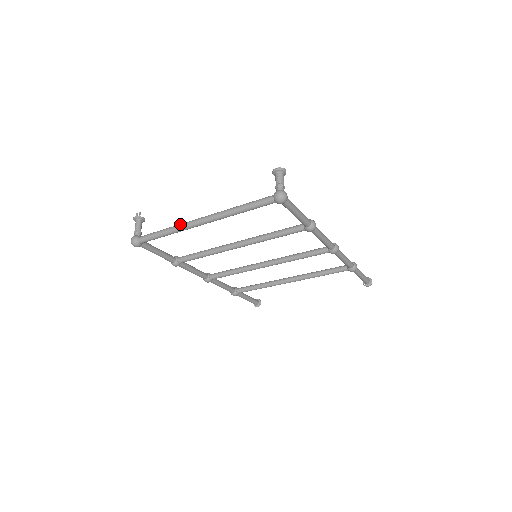
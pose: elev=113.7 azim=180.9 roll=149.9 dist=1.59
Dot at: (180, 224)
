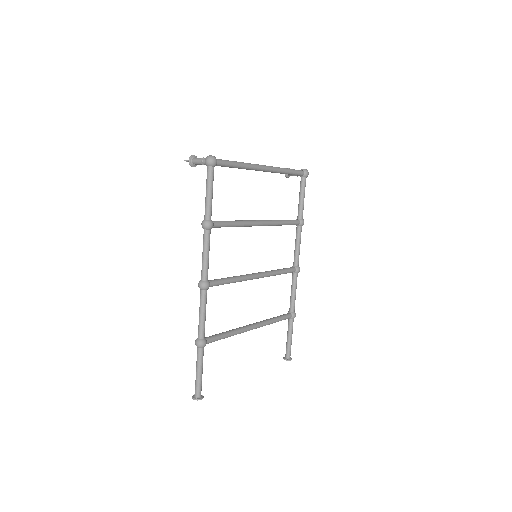
Dot at: (248, 163)
